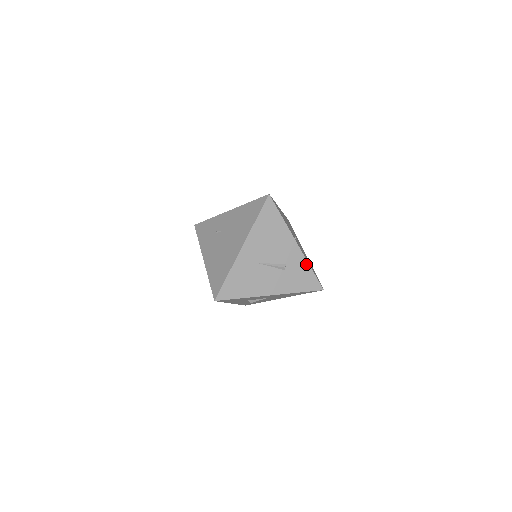
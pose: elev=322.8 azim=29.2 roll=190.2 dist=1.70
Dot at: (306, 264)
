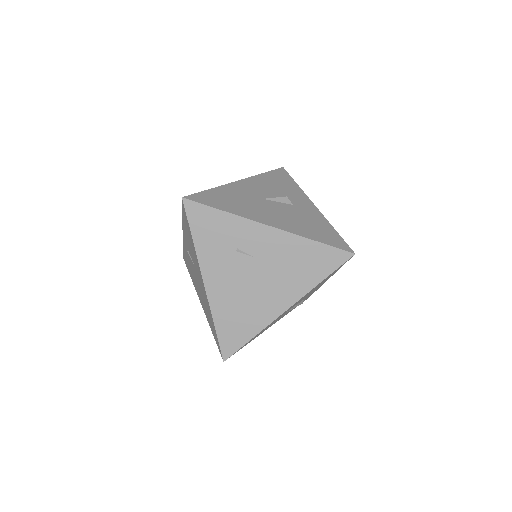
Dot at: (317, 289)
